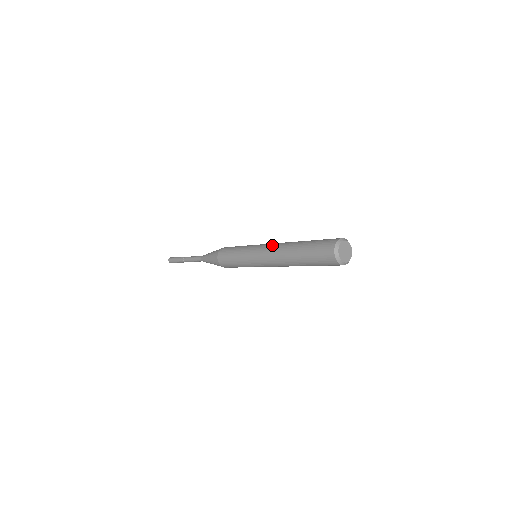
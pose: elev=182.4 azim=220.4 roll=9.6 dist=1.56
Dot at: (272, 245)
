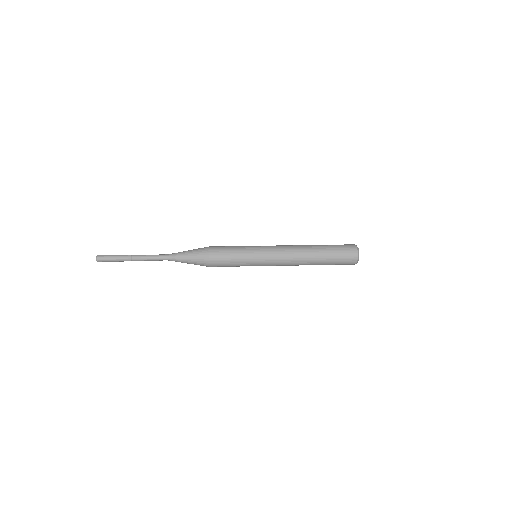
Dot at: (286, 253)
